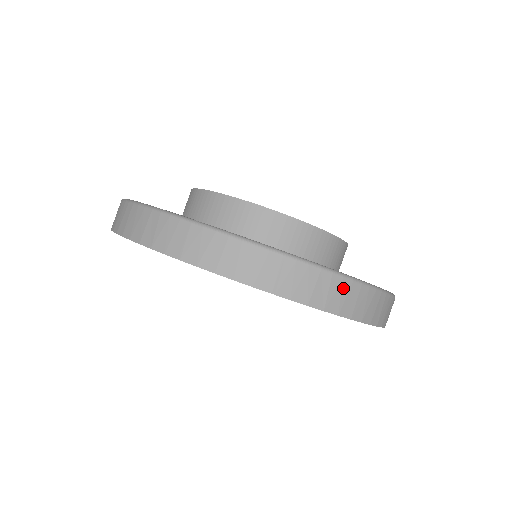
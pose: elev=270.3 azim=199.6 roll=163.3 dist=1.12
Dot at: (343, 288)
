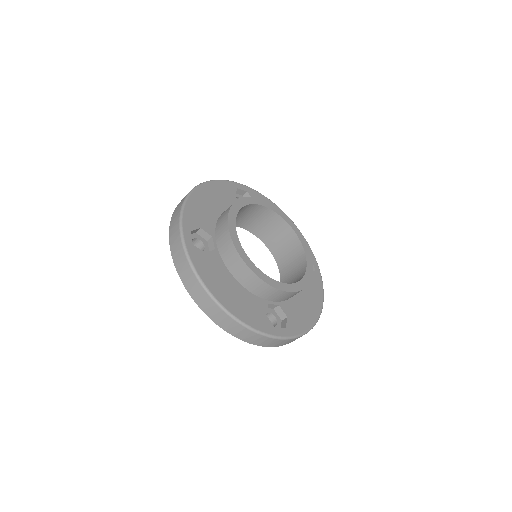
Dot at: (293, 340)
